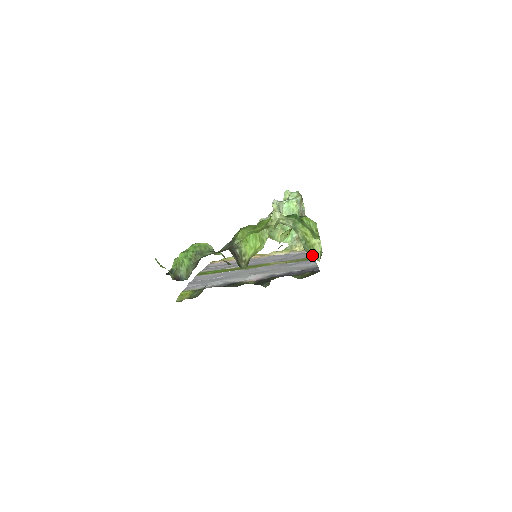
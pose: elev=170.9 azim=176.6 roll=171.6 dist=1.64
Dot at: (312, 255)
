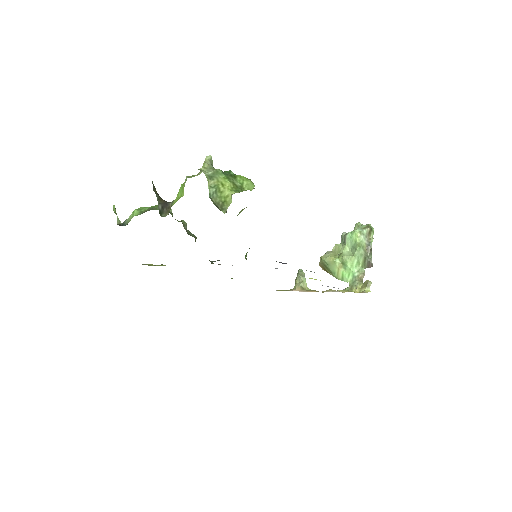
Dot at: (220, 206)
